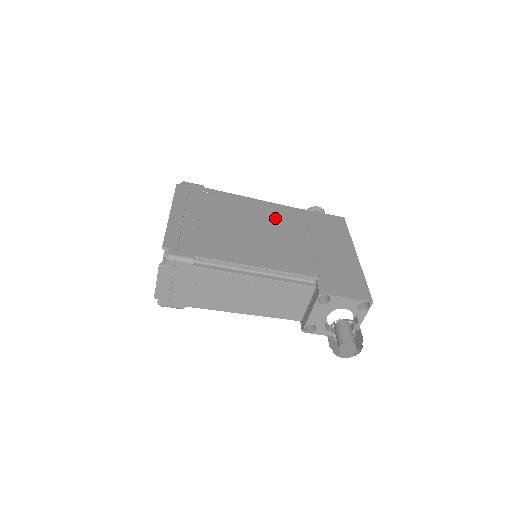
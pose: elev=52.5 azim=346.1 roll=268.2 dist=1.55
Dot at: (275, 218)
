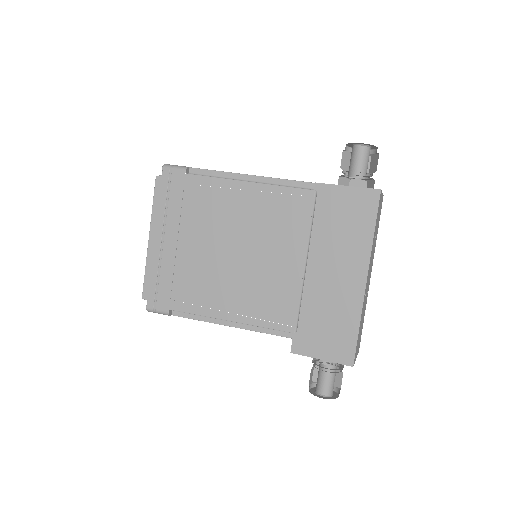
Dot at: (266, 222)
